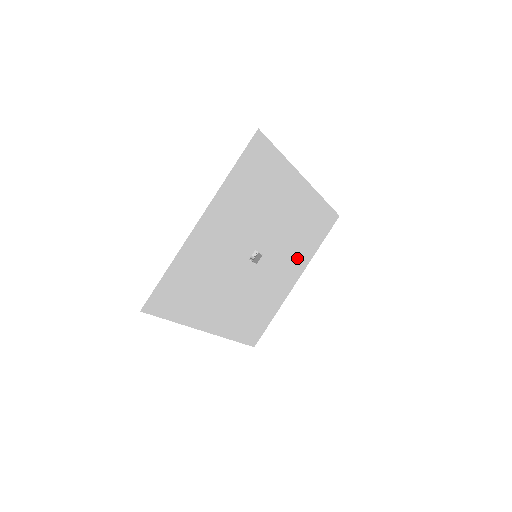
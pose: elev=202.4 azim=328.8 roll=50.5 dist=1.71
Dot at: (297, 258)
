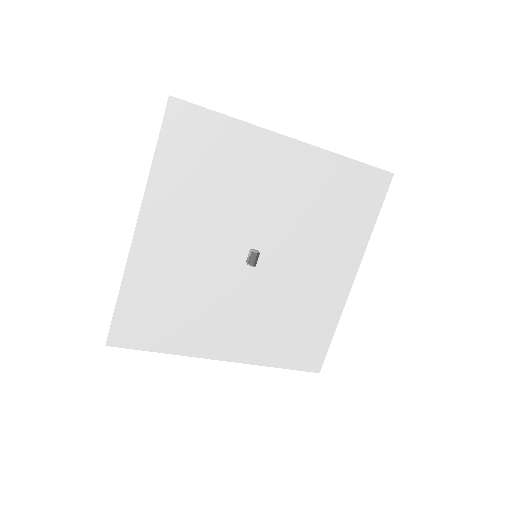
Dot at: (337, 247)
